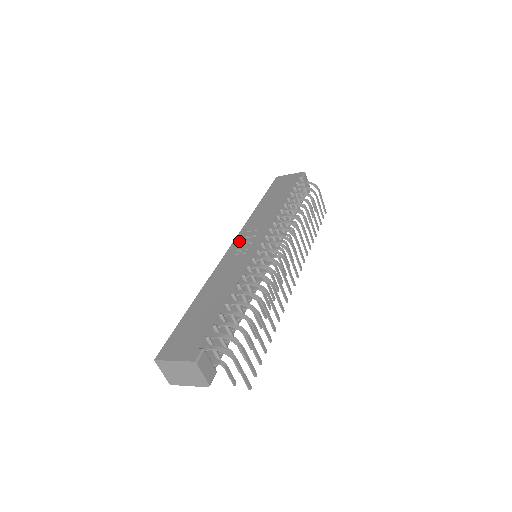
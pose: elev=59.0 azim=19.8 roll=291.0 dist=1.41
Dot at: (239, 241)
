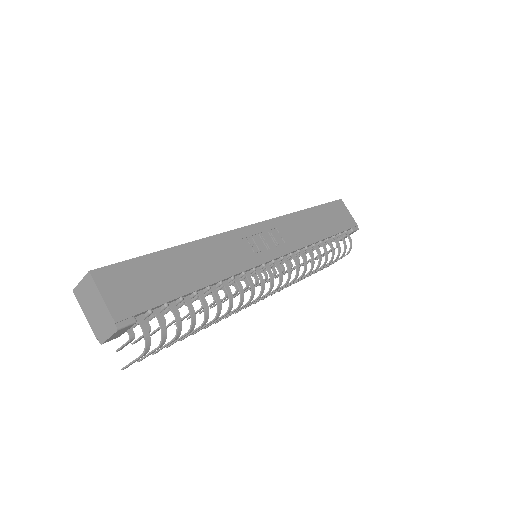
Dot at: (263, 230)
